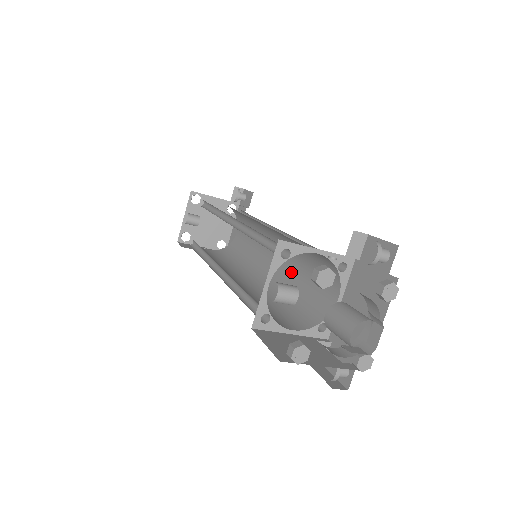
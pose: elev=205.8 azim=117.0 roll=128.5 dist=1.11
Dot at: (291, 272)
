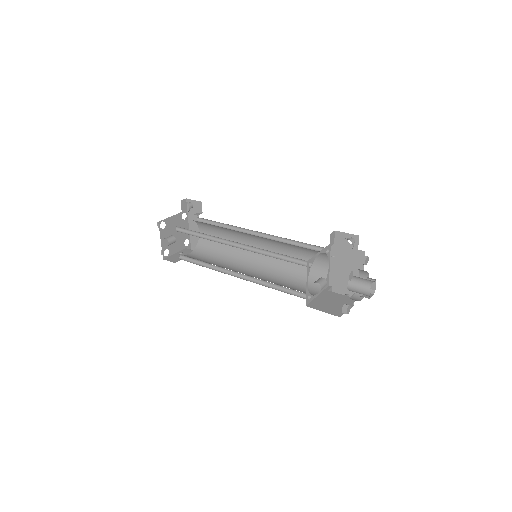
Dot at: occluded
